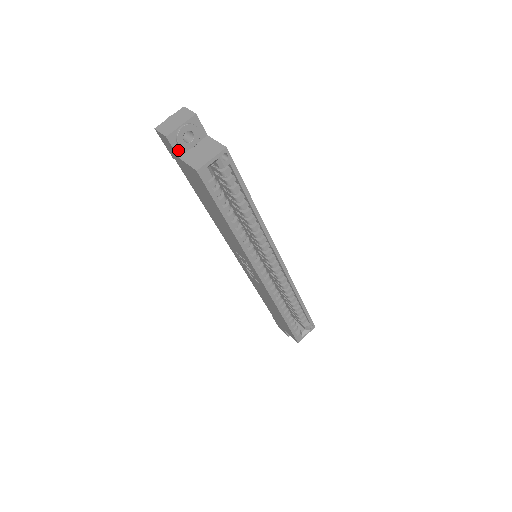
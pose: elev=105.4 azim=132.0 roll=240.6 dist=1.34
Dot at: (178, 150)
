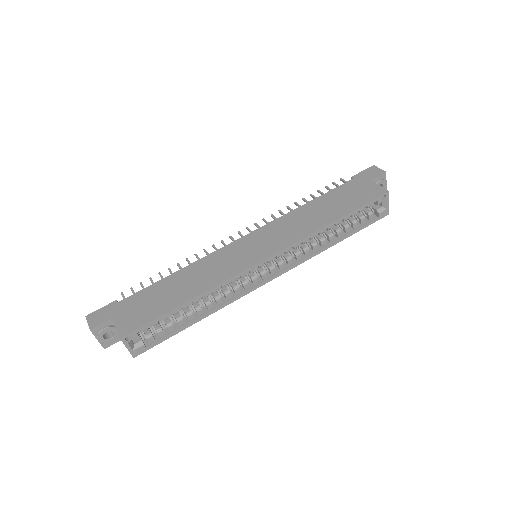
Dot at: (118, 339)
